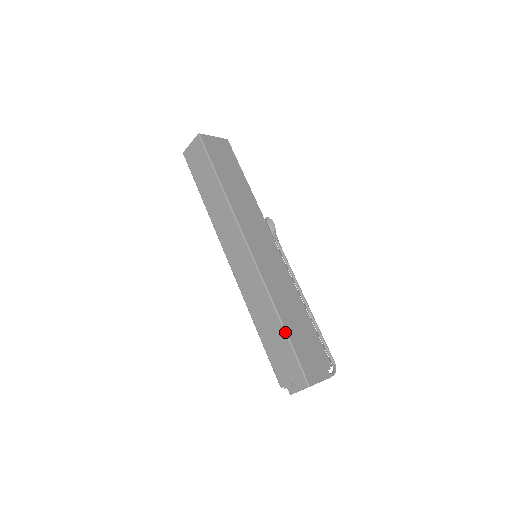
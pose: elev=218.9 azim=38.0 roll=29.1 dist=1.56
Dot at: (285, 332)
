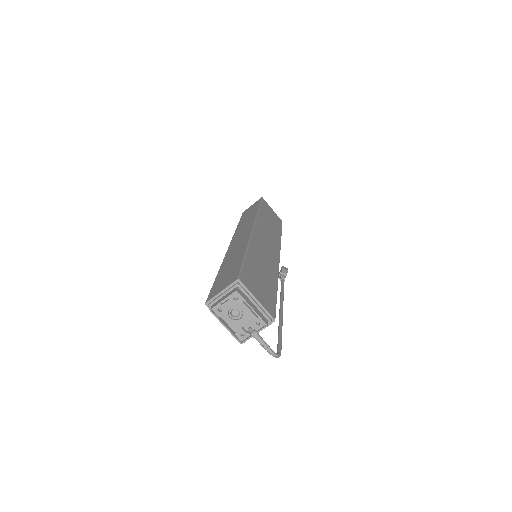
Dot at: (244, 258)
